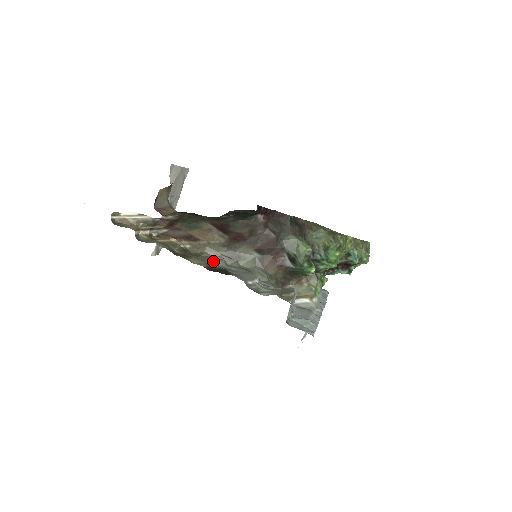
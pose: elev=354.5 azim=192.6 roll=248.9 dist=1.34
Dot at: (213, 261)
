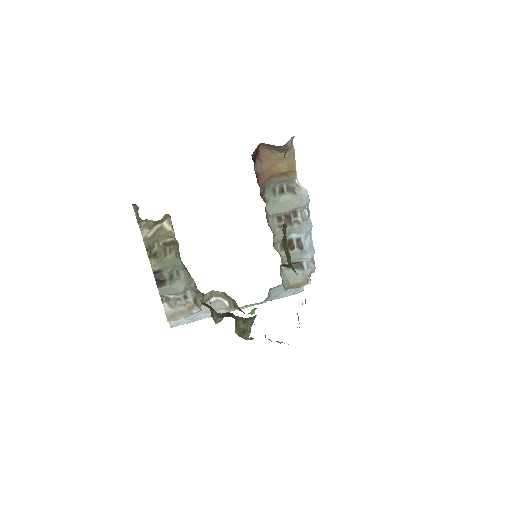
Dot at: (172, 267)
